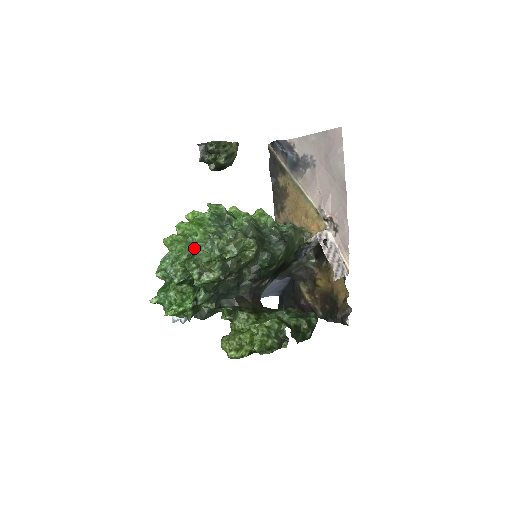
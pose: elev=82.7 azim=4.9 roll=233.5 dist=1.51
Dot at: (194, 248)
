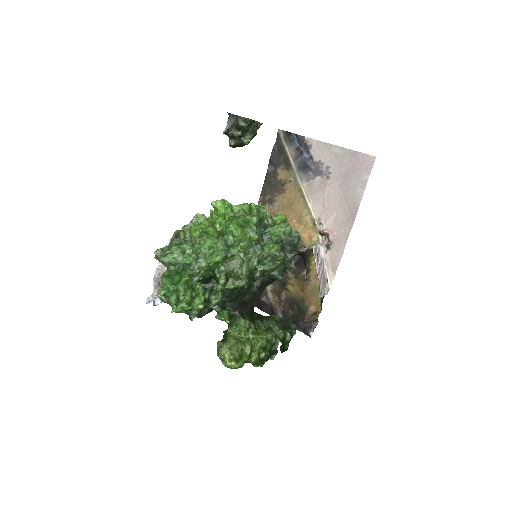
Dot at: (230, 251)
